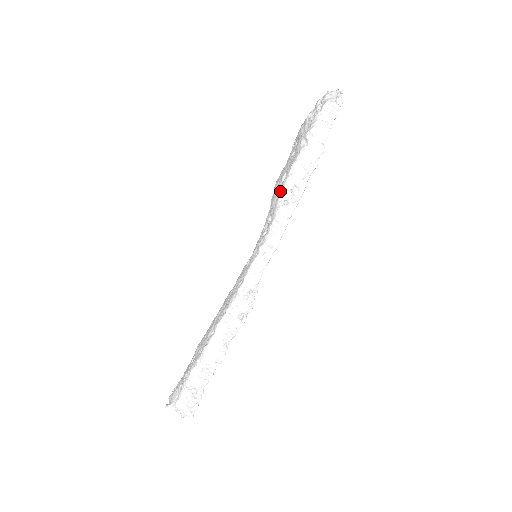
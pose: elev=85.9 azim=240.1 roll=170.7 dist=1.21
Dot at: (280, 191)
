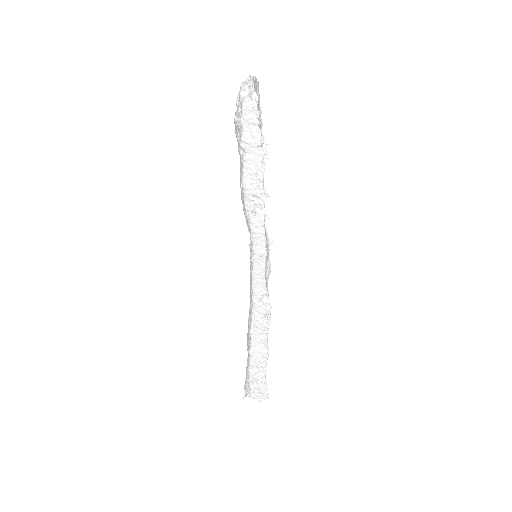
Dot at: (244, 205)
